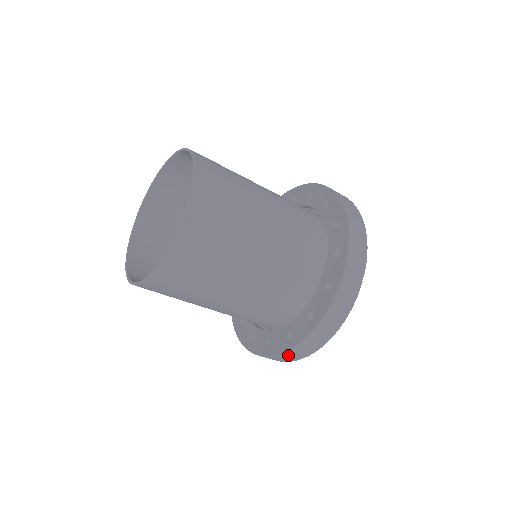
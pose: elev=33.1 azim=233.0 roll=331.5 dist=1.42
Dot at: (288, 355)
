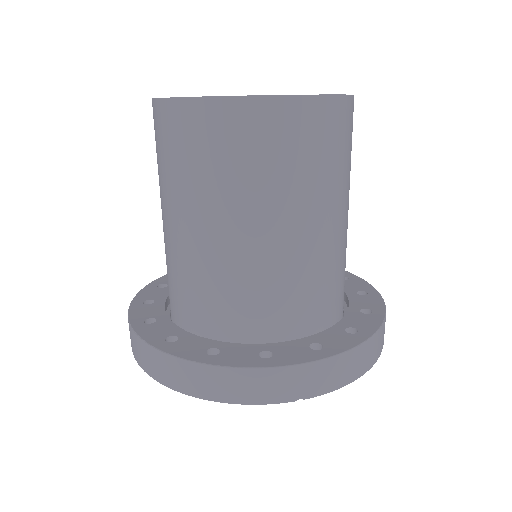
Dot at: (145, 351)
